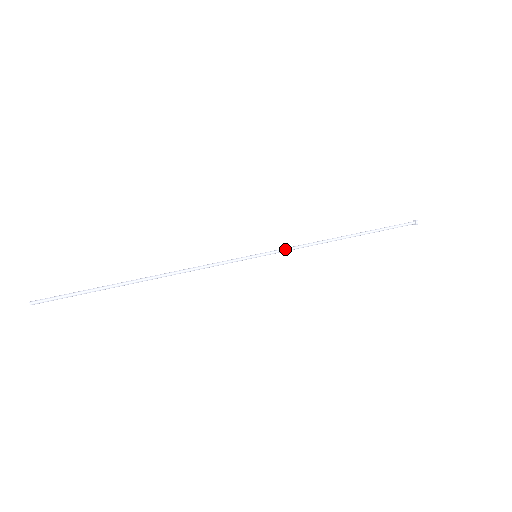
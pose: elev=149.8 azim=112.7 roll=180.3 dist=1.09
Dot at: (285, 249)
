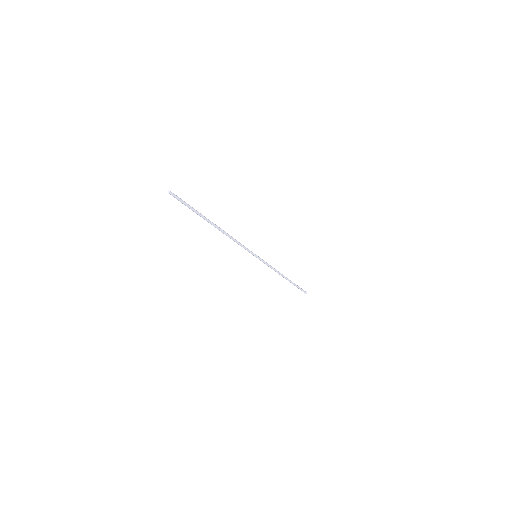
Dot at: (266, 262)
